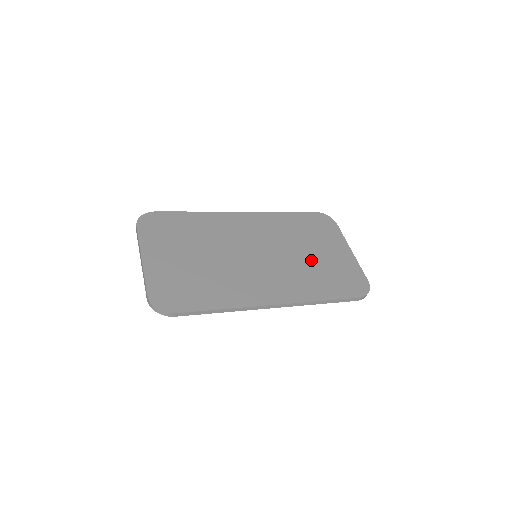
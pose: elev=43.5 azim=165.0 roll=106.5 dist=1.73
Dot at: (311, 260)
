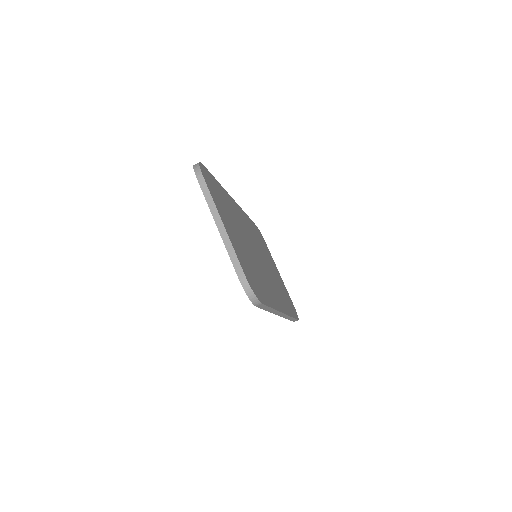
Dot at: occluded
